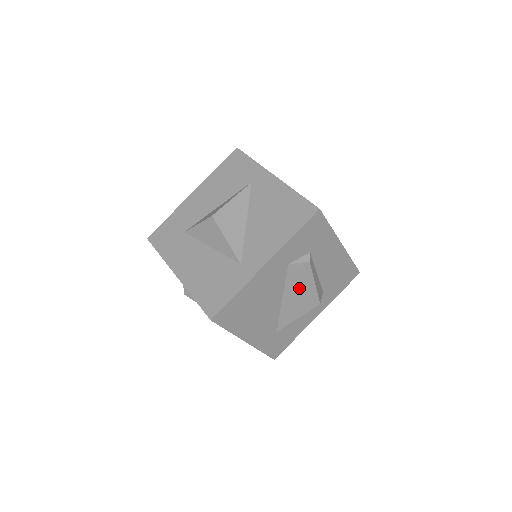
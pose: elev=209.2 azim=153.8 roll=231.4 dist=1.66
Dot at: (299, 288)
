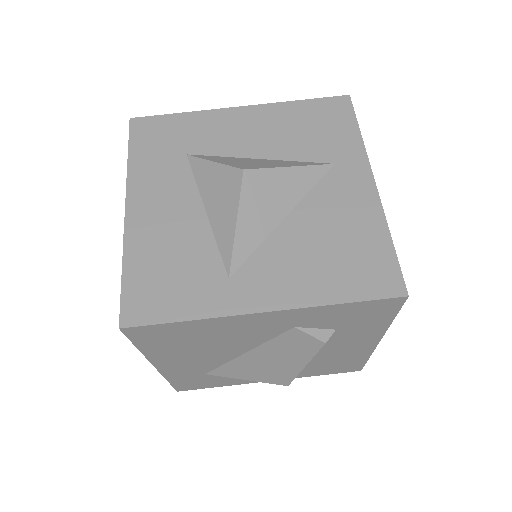
Dot at: (280, 357)
